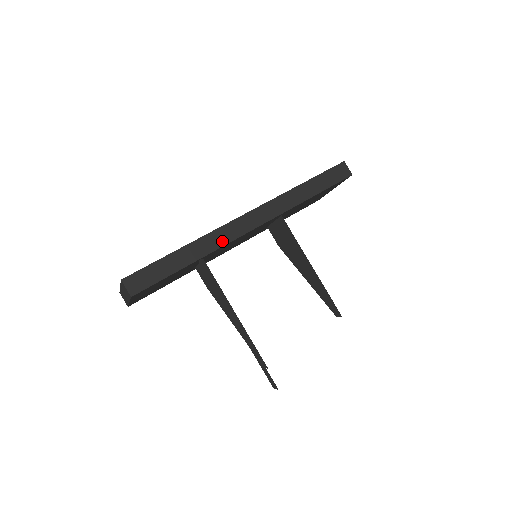
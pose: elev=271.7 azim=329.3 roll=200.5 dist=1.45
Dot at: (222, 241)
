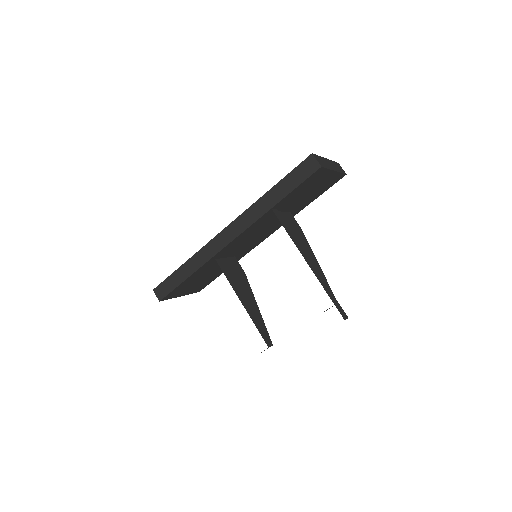
Dot at: (209, 255)
